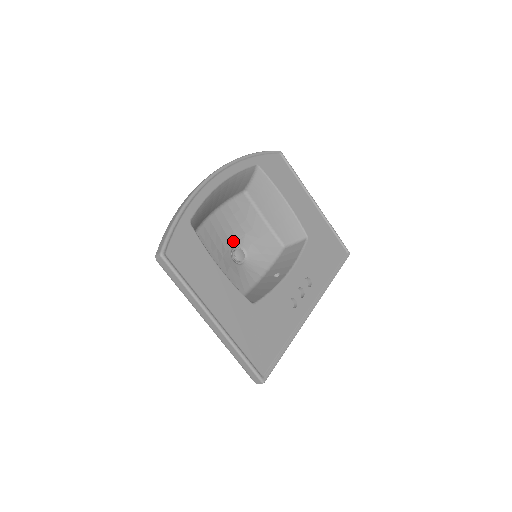
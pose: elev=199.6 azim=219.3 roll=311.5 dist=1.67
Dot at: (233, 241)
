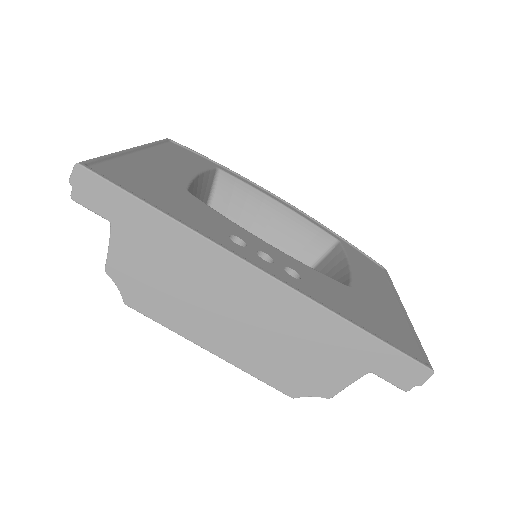
Dot at: occluded
